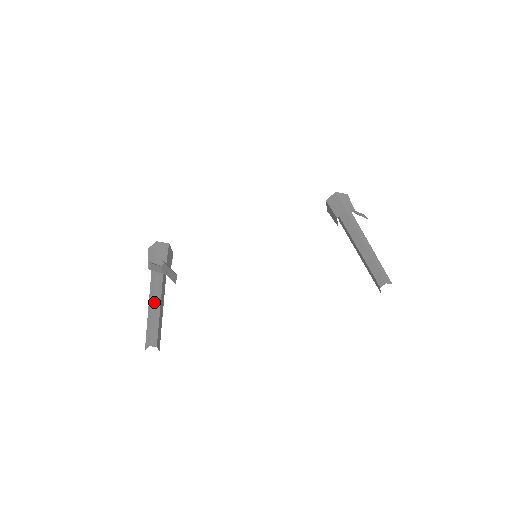
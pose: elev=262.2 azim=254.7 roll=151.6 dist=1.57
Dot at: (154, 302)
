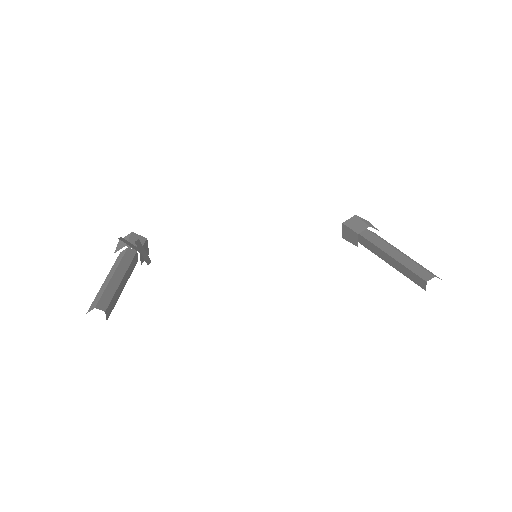
Dot at: (114, 275)
